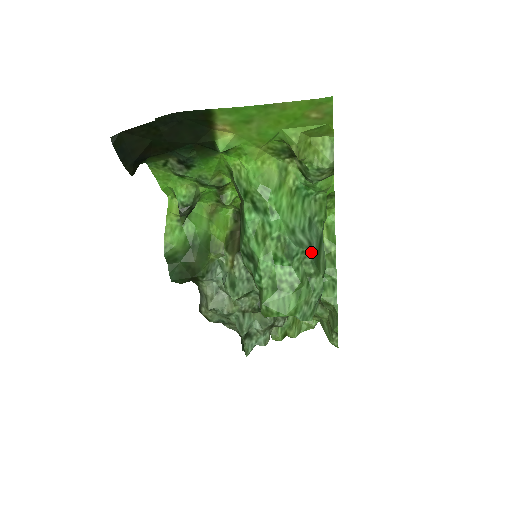
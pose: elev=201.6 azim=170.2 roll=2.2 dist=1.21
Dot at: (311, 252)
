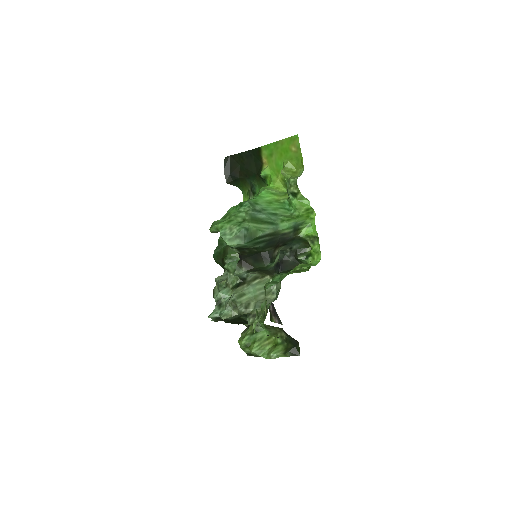
Dot at: (255, 213)
